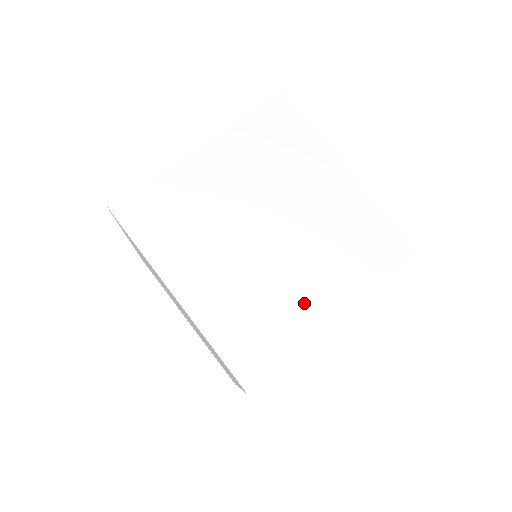
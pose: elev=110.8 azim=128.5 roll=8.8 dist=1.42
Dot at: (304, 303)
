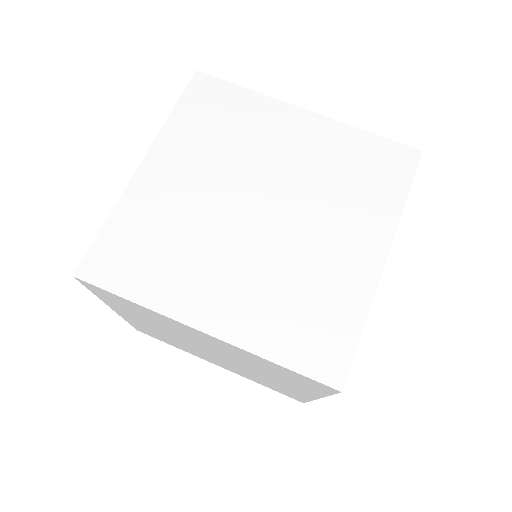
Dot at: (342, 263)
